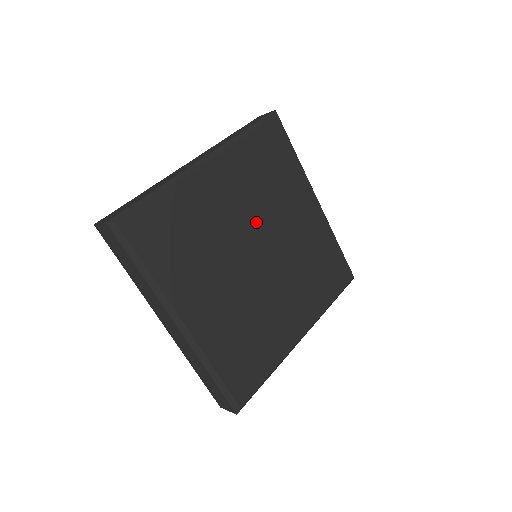
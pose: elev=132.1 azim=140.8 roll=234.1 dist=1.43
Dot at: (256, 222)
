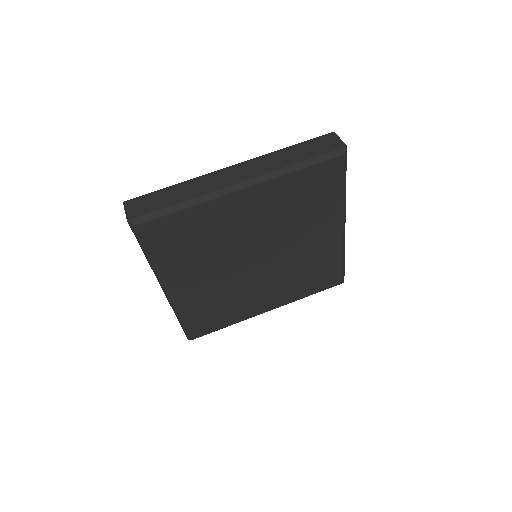
Dot at: (268, 237)
